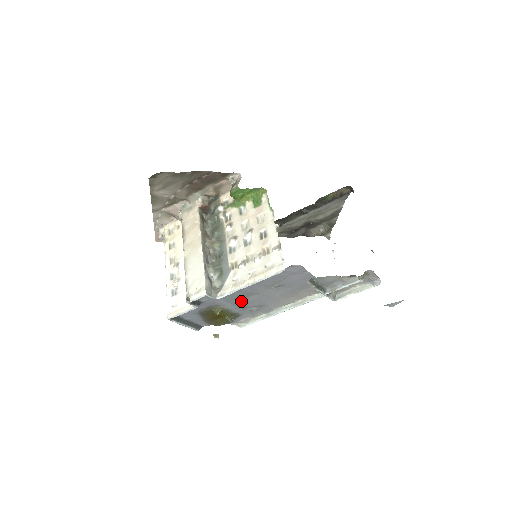
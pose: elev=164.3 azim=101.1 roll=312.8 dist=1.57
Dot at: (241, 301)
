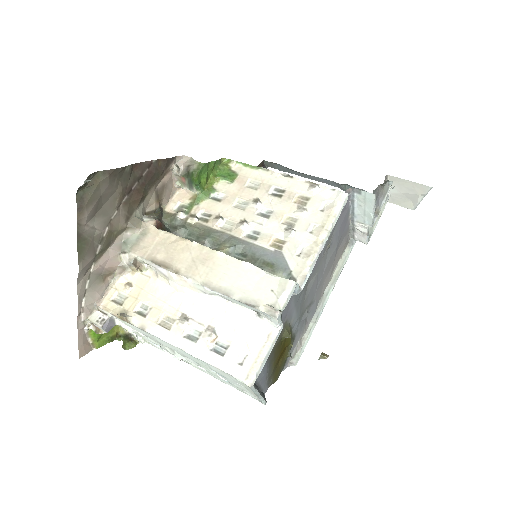
Dot at: (302, 299)
